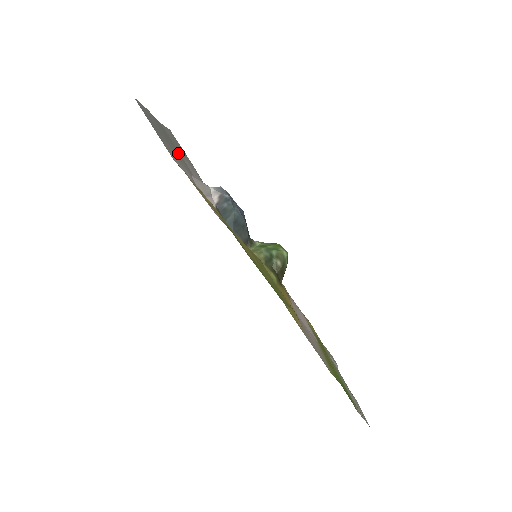
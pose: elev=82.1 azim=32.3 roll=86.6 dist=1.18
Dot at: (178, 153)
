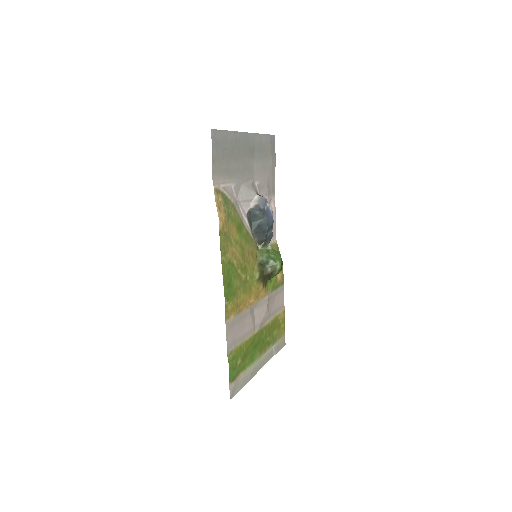
Dot at: (247, 162)
